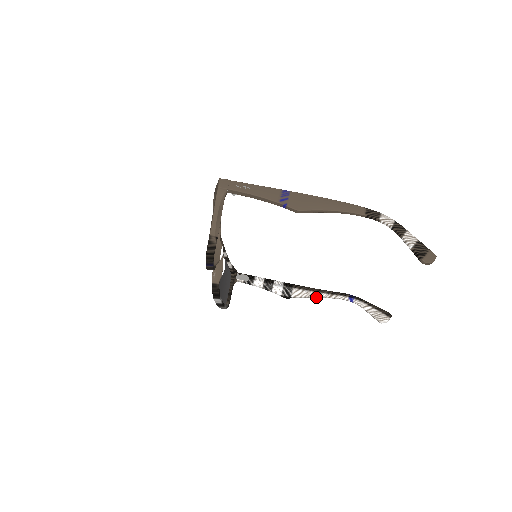
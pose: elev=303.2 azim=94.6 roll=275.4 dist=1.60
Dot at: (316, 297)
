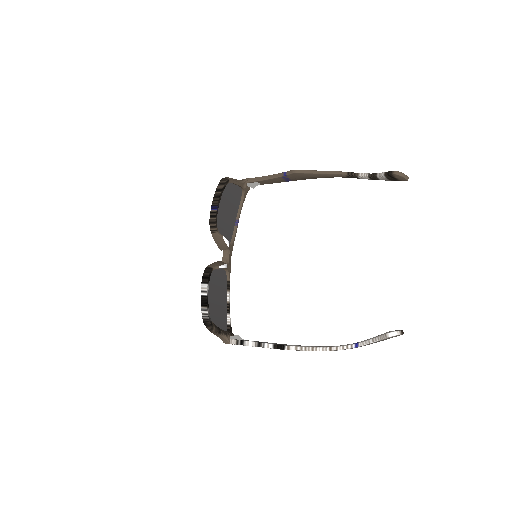
Dot at: (315, 350)
